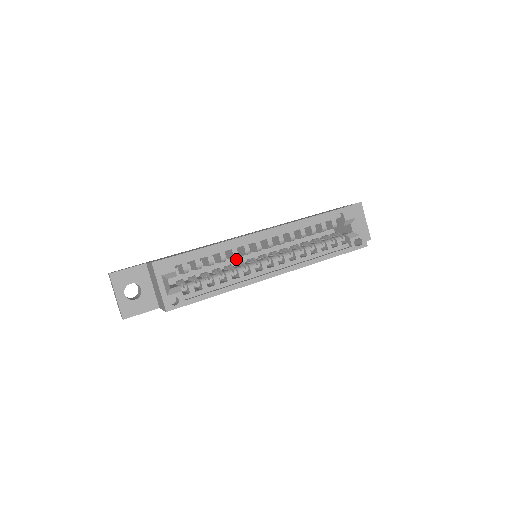
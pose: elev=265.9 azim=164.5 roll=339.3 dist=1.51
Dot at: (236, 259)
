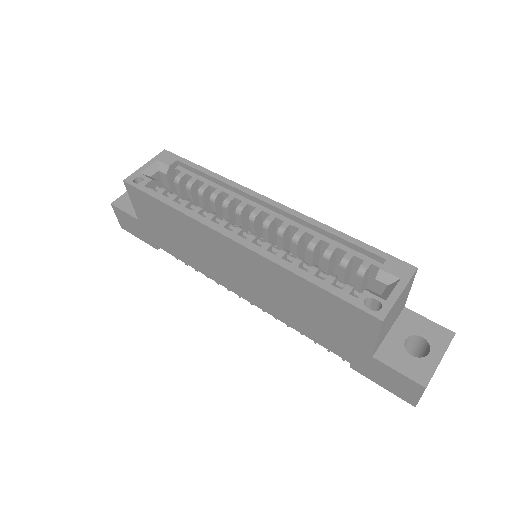
Dot at: occluded
